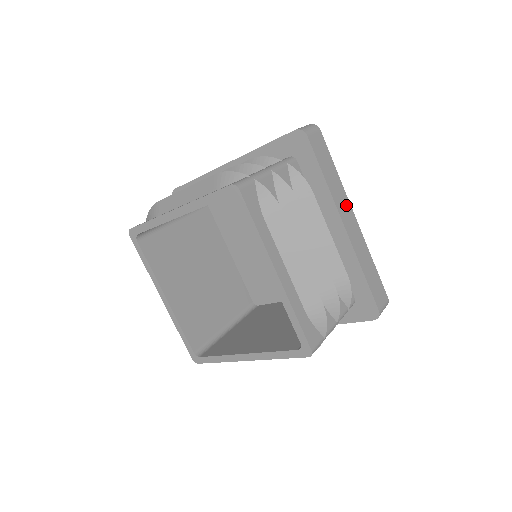
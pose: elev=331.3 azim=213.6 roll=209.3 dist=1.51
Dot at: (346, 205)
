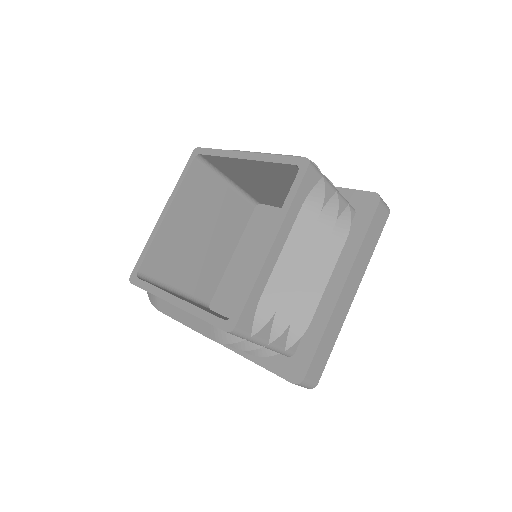
Dot at: (358, 279)
